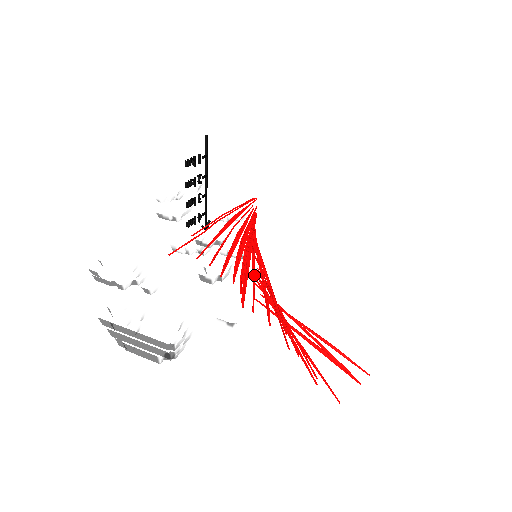
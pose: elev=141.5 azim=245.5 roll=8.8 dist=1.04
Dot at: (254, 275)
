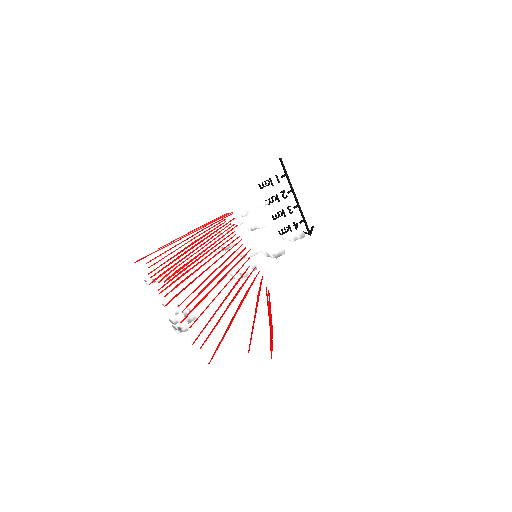
Dot at: (194, 272)
